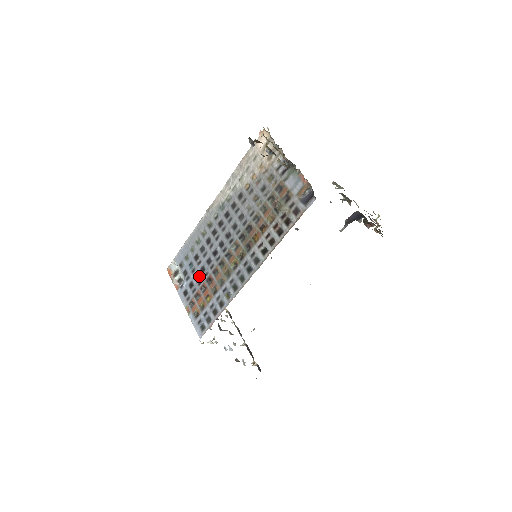
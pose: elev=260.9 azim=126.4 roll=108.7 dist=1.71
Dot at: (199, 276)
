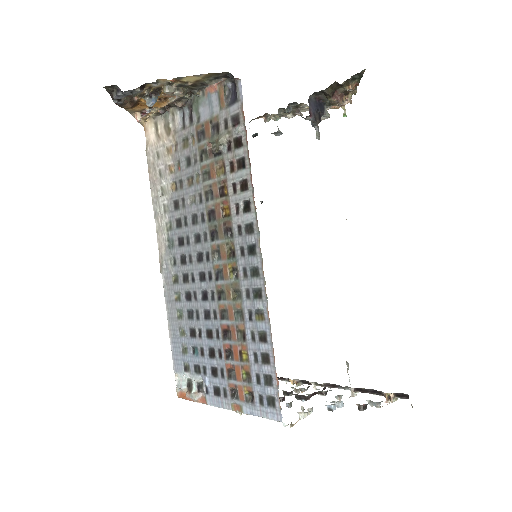
Dot at: (212, 348)
